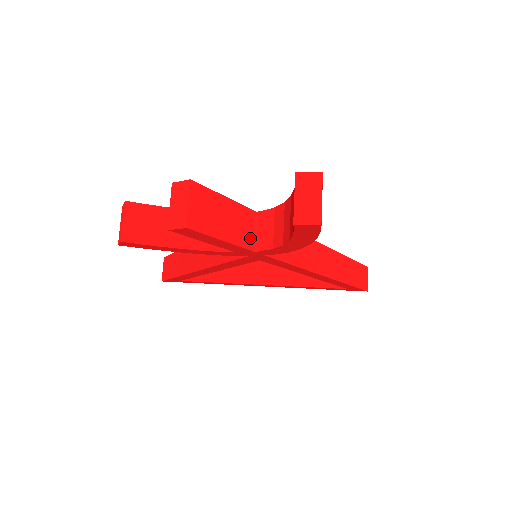
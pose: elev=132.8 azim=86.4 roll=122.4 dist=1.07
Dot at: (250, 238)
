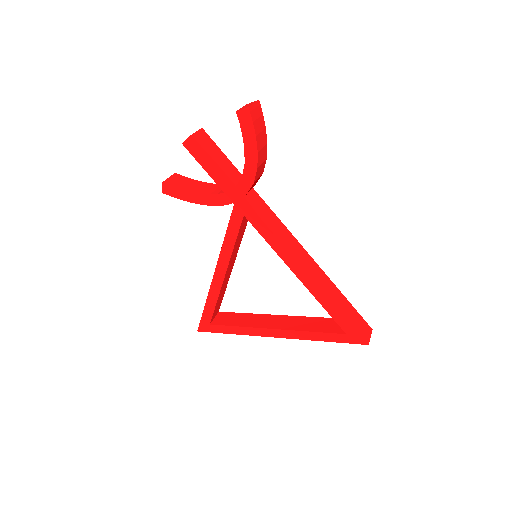
Dot at: (234, 181)
